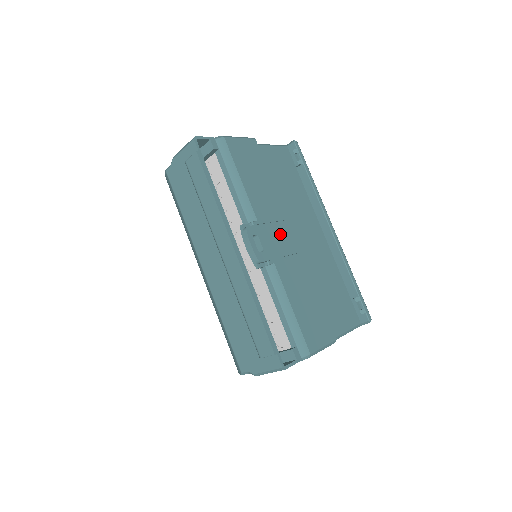
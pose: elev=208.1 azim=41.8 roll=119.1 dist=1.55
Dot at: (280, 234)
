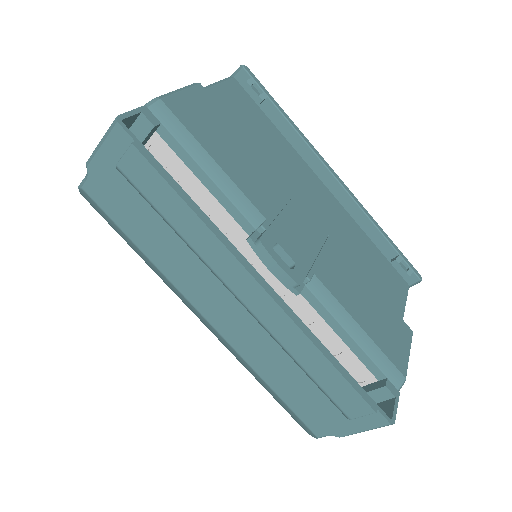
Dot at: (298, 223)
